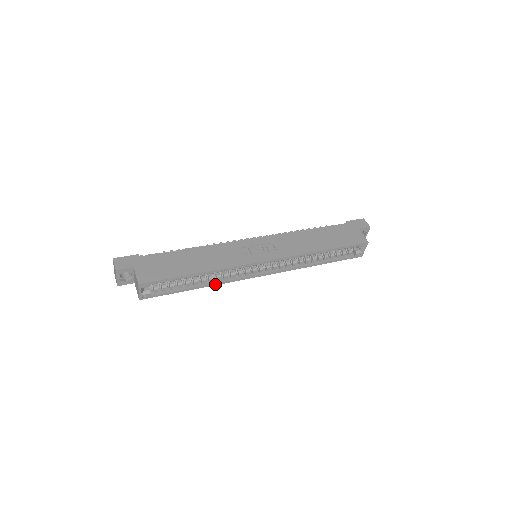
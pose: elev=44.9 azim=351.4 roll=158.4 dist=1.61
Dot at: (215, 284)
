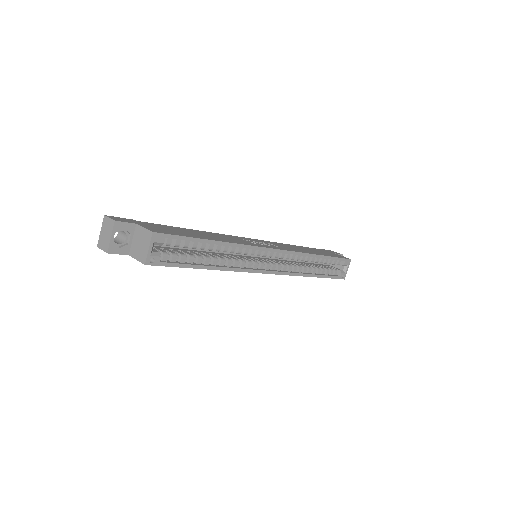
Dot at: (226, 269)
